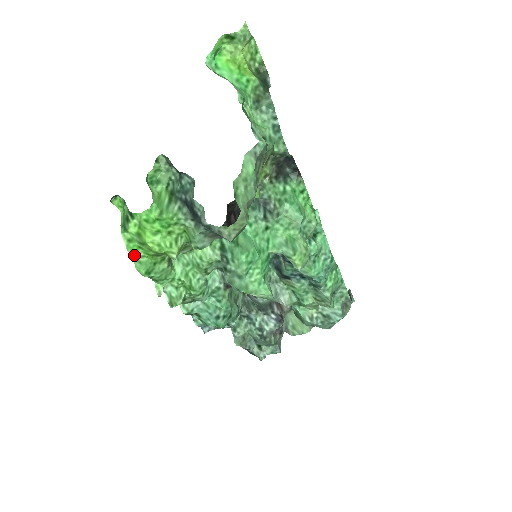
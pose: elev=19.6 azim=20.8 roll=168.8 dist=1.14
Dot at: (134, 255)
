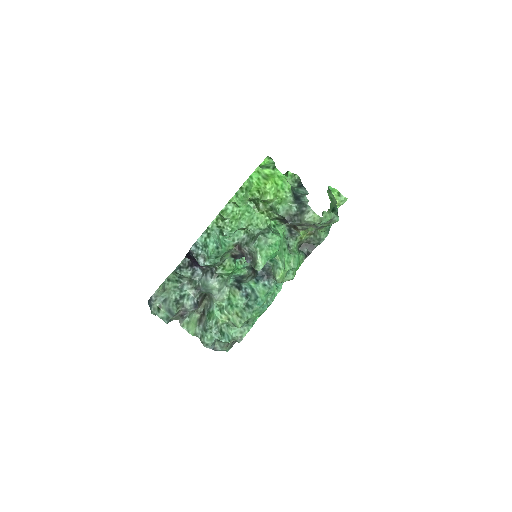
Dot at: (252, 177)
